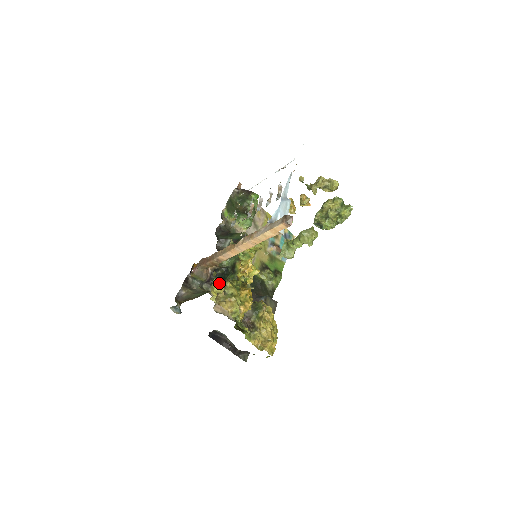
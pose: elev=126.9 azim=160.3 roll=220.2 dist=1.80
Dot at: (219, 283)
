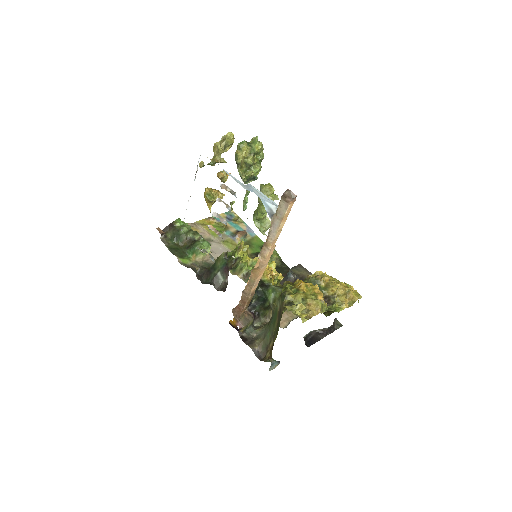
Dot at: occluded
